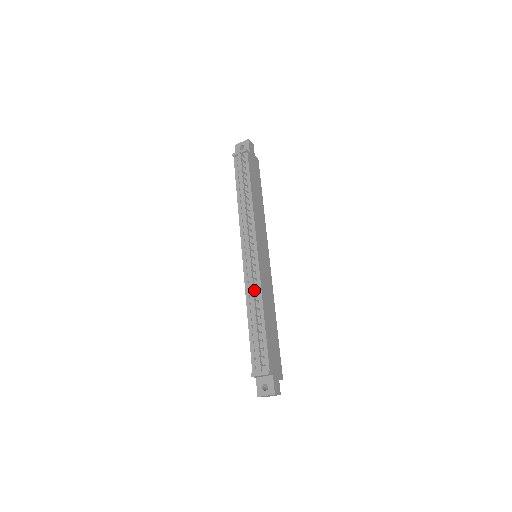
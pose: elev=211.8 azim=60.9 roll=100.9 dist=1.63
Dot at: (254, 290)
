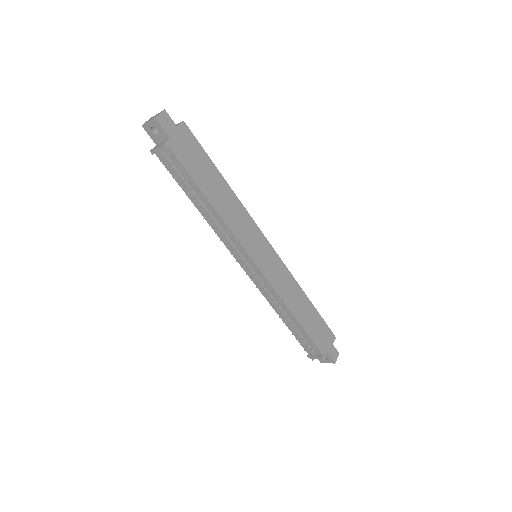
Dot at: (274, 300)
